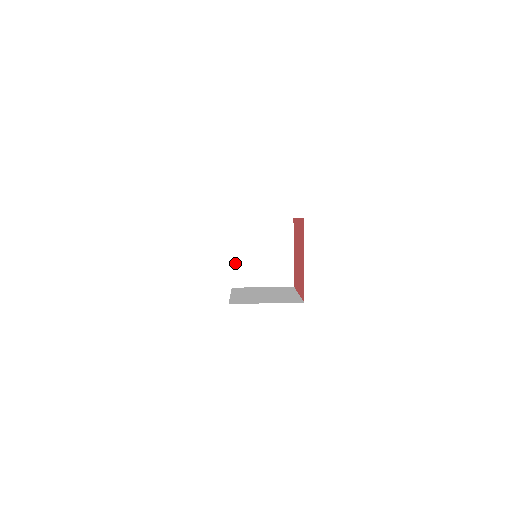
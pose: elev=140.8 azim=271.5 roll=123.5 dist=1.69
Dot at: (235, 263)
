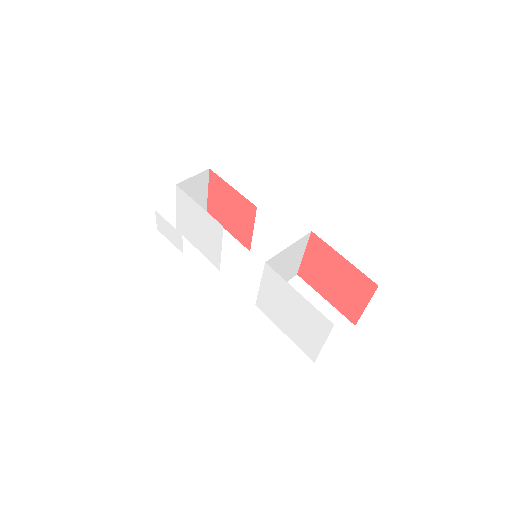
Dot at: occluded
